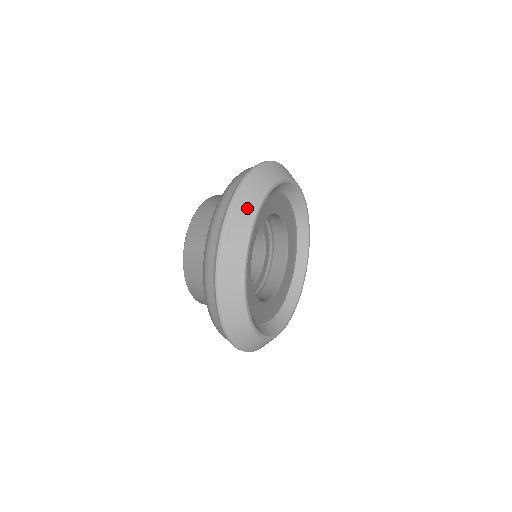
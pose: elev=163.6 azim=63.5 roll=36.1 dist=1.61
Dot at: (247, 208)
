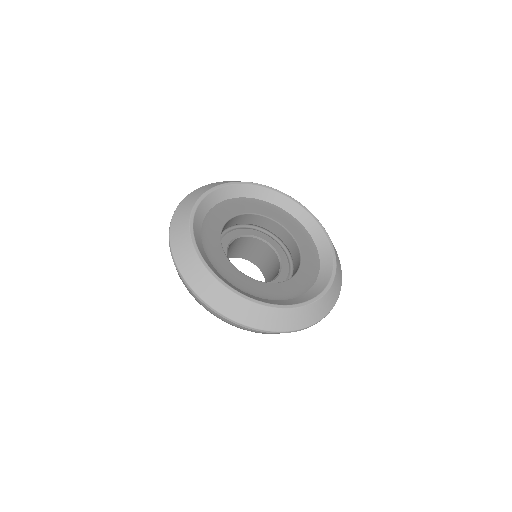
Dot at: (189, 202)
